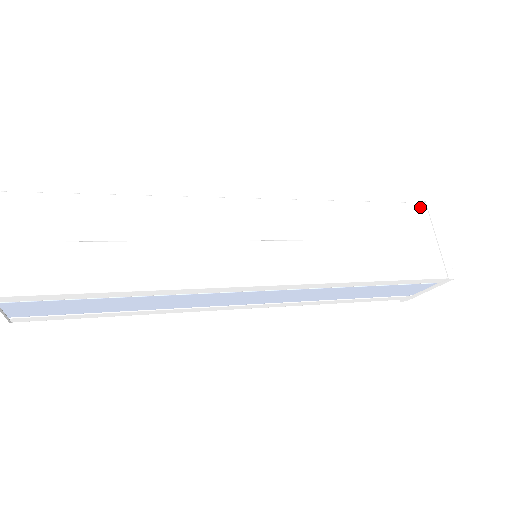
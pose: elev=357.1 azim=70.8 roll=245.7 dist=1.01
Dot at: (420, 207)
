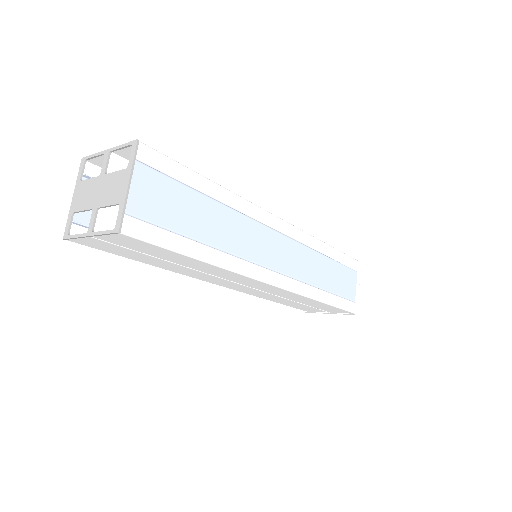
Dot at: occluded
